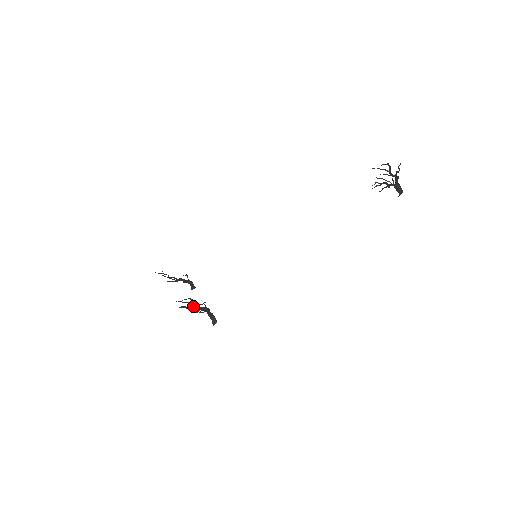
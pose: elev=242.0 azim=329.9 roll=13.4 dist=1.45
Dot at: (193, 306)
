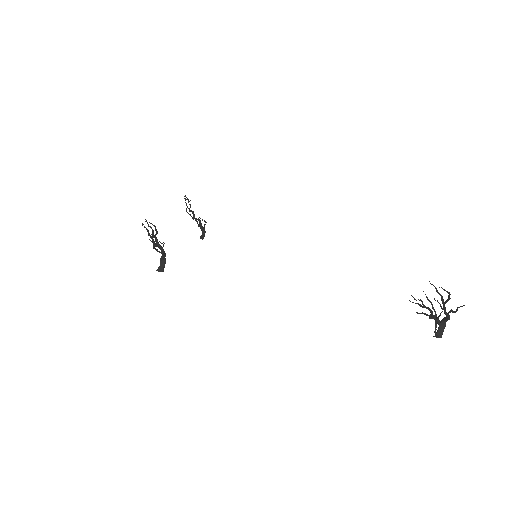
Dot at: (154, 237)
